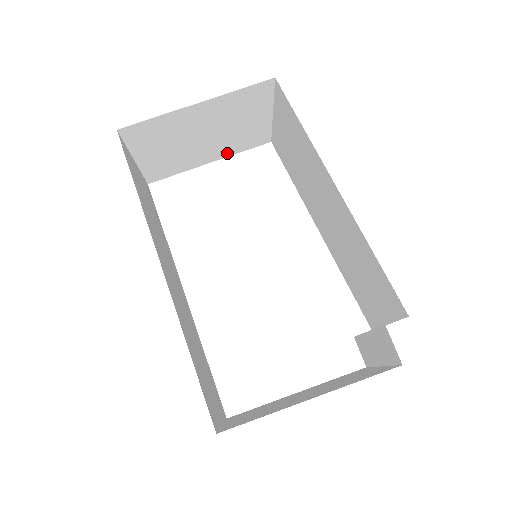
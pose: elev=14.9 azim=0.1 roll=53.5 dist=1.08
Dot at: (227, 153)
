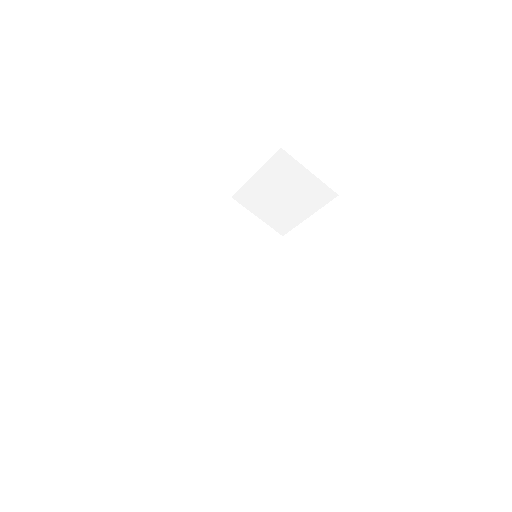
Dot at: (313, 208)
